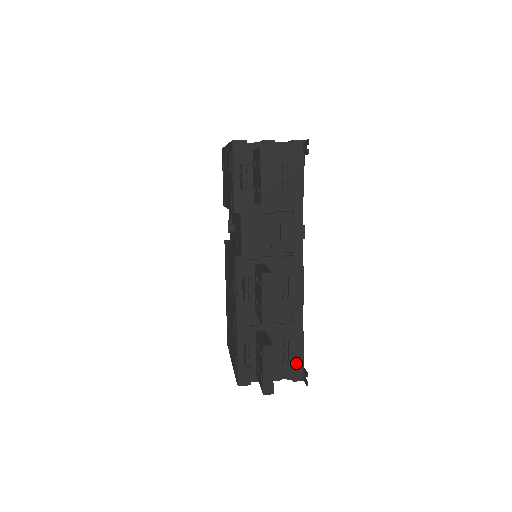
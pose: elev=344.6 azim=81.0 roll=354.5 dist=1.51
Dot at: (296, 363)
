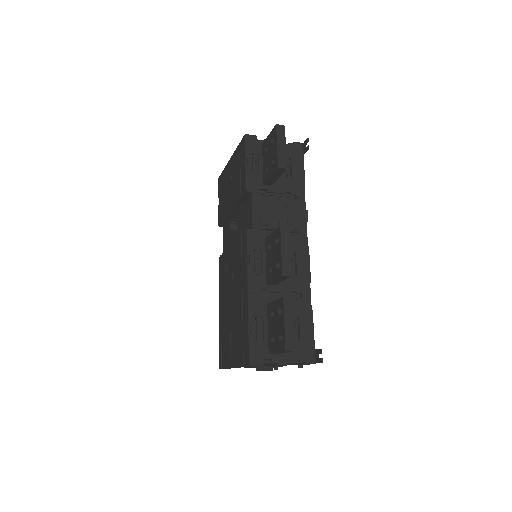
Dot at: (307, 343)
